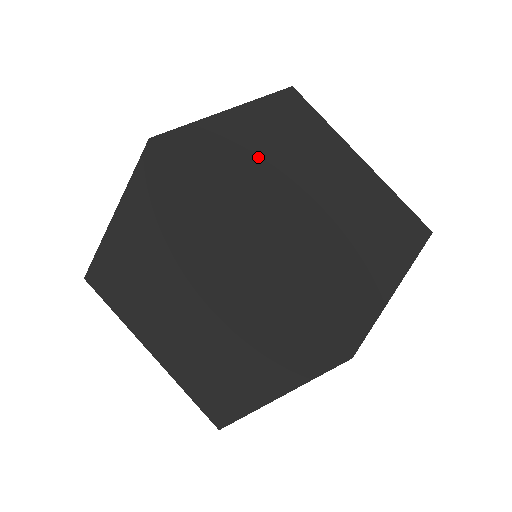
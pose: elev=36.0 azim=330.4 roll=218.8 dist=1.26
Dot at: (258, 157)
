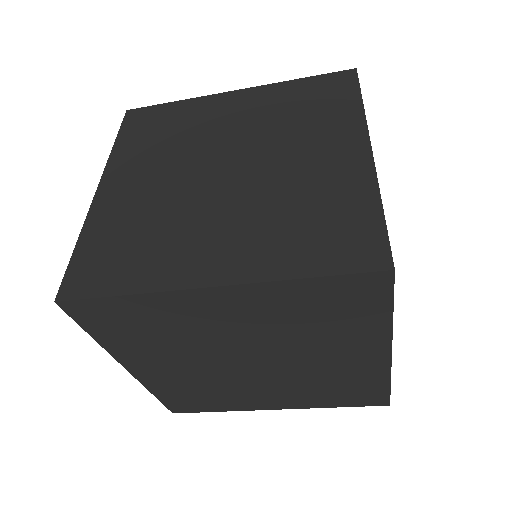
Dot at: occluded
